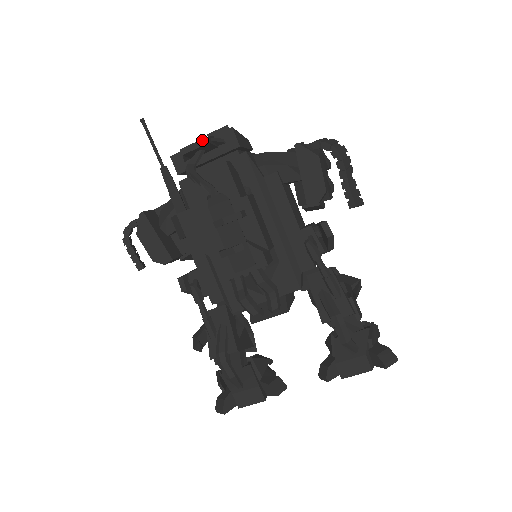
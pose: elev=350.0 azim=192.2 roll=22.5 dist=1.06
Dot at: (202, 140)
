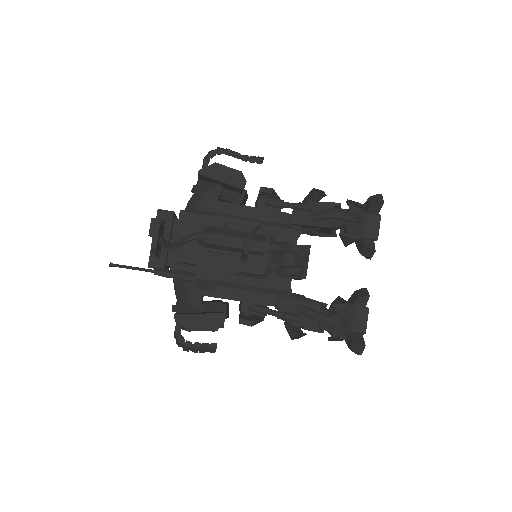
Dot at: (155, 228)
